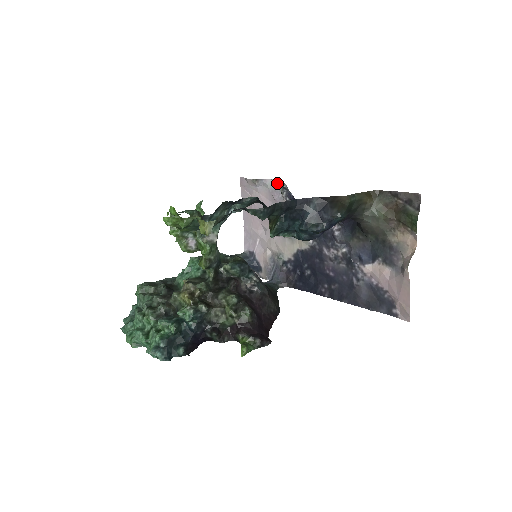
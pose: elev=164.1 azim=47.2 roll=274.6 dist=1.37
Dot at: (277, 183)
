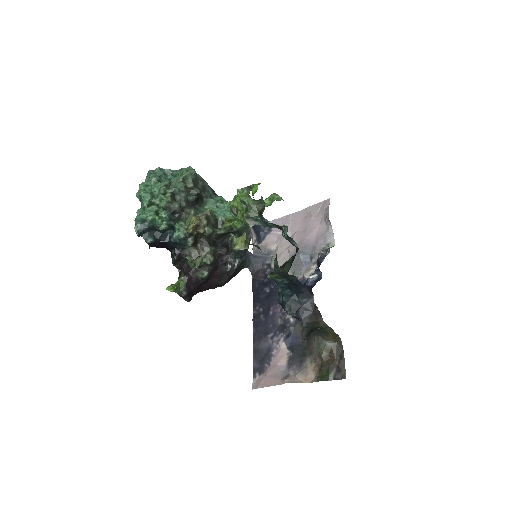
Dot at: (332, 240)
